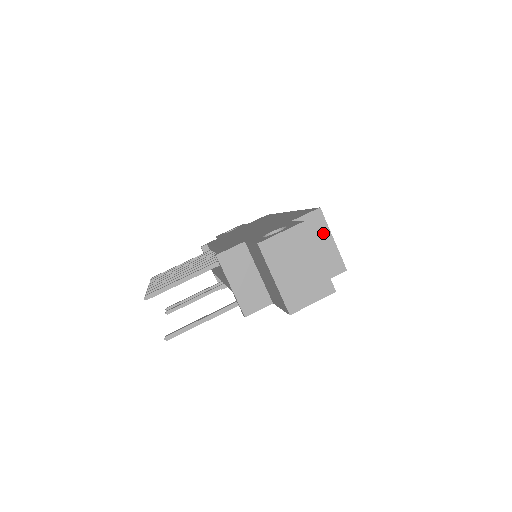
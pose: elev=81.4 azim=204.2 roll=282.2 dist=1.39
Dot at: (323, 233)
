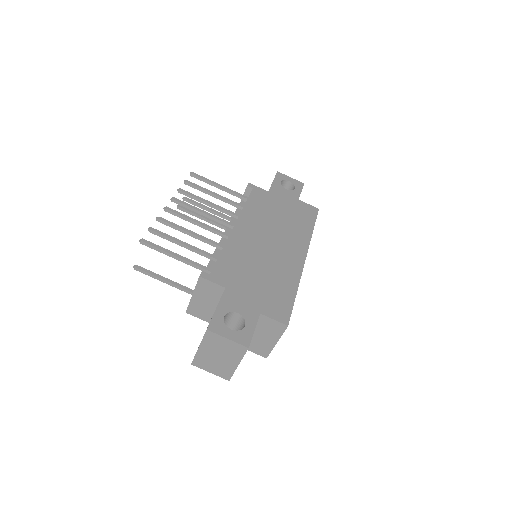
Dot at: (274, 335)
